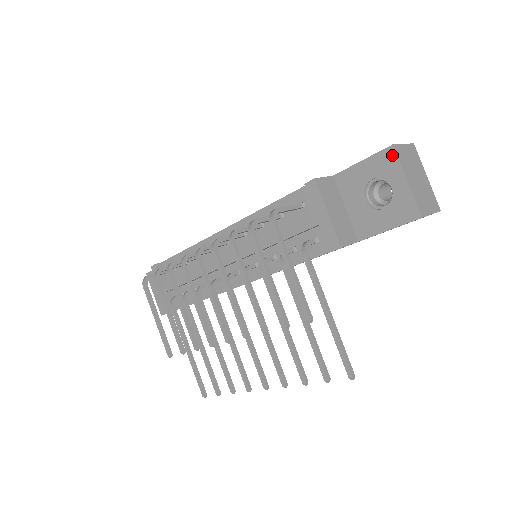
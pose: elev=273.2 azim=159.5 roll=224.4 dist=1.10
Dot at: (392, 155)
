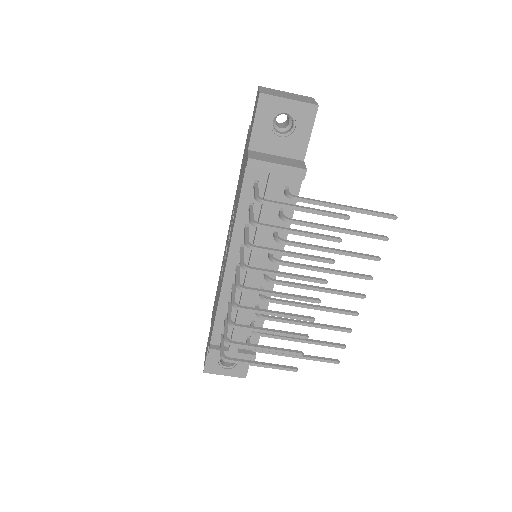
Dot at: (266, 98)
